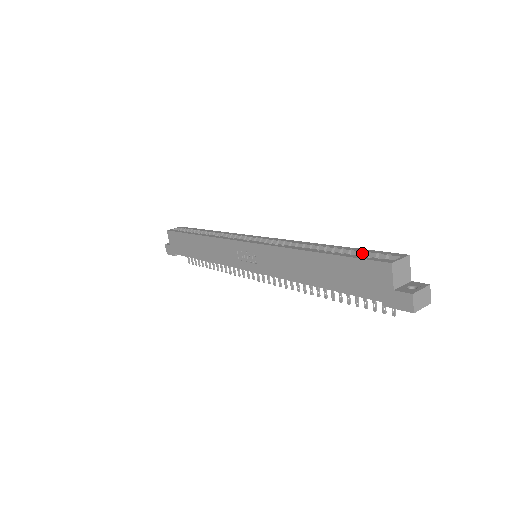
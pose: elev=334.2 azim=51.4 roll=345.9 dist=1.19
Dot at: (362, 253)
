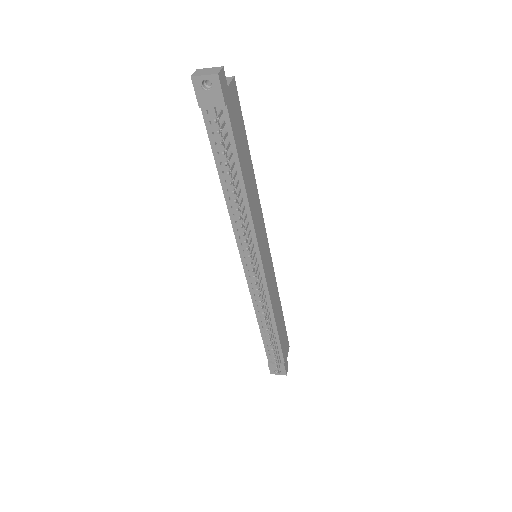
Dot at: occluded
